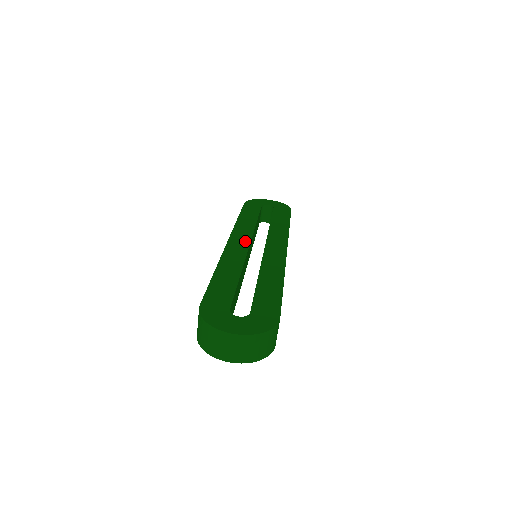
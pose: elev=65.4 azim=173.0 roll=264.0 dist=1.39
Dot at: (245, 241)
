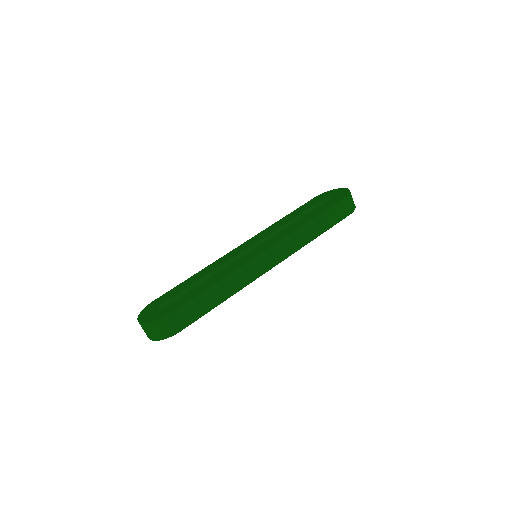
Dot at: (250, 244)
